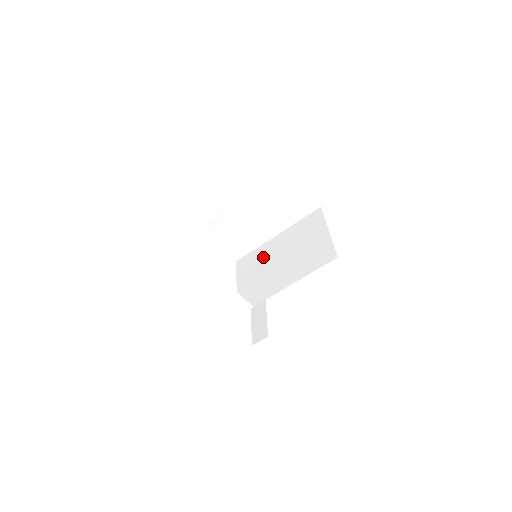
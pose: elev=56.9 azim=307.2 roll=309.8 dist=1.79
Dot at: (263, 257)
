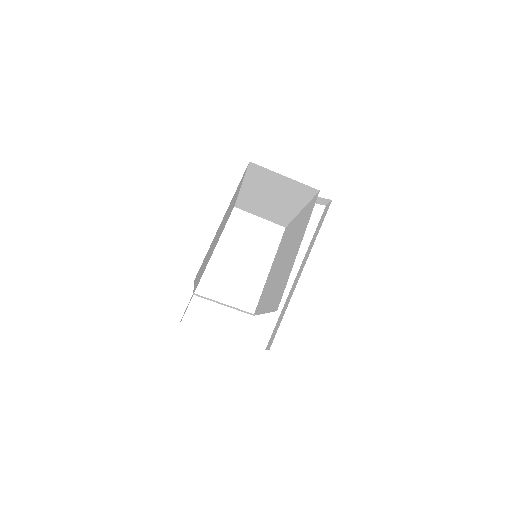
Dot at: (285, 242)
